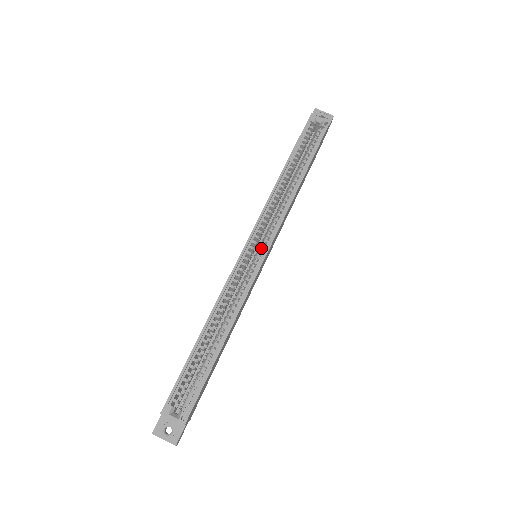
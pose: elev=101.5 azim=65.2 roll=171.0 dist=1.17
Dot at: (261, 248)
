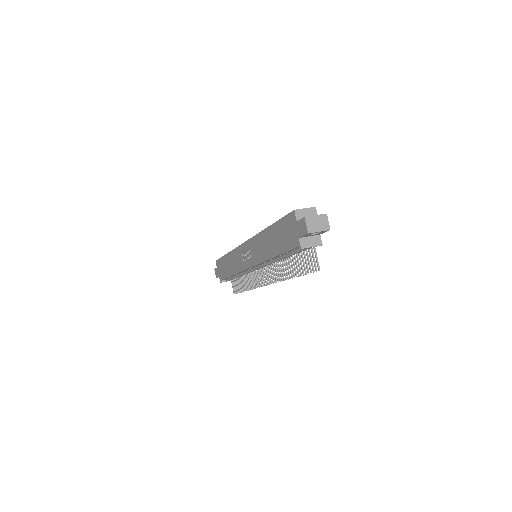
Dot at: occluded
